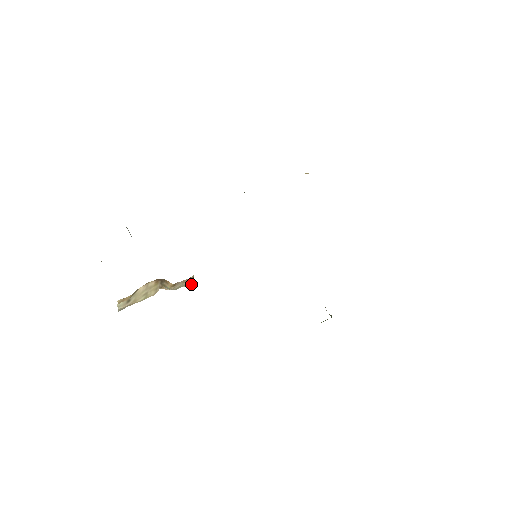
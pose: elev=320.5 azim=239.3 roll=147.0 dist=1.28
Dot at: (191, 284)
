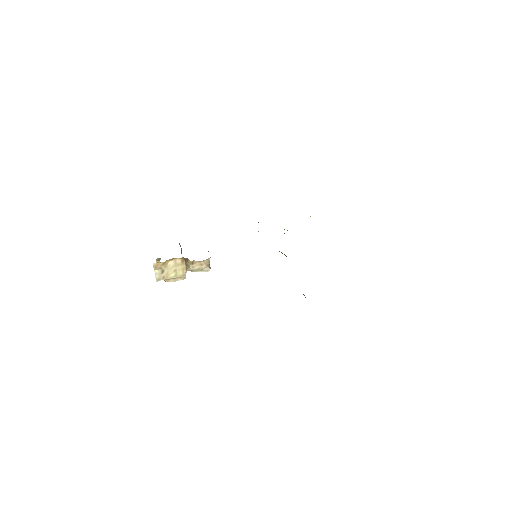
Dot at: (207, 270)
